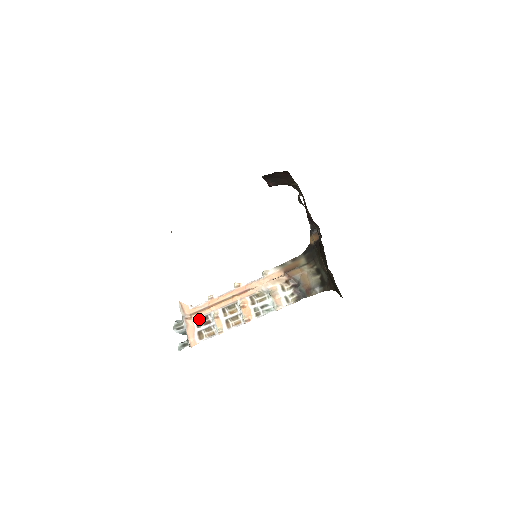
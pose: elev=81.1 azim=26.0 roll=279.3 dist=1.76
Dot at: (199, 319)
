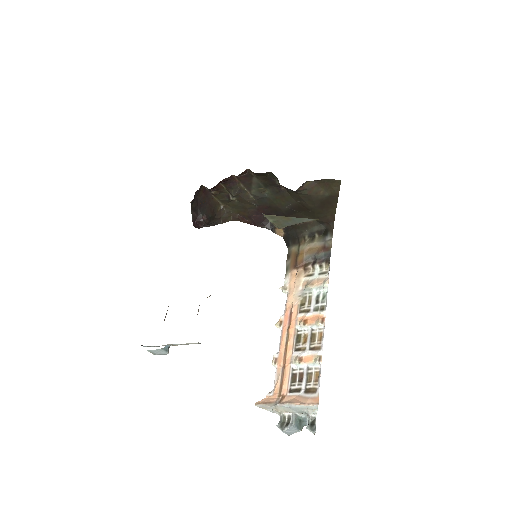
Dot at: (291, 387)
